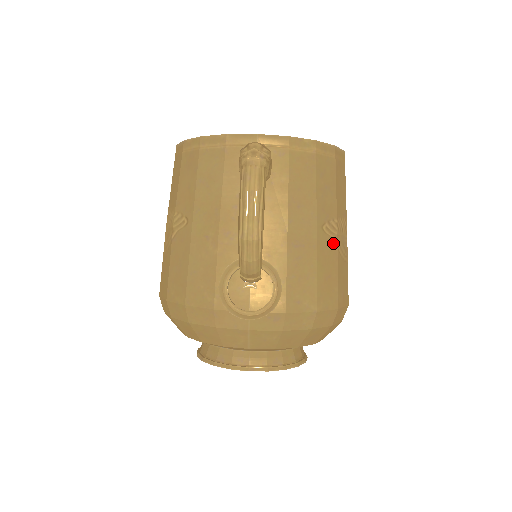
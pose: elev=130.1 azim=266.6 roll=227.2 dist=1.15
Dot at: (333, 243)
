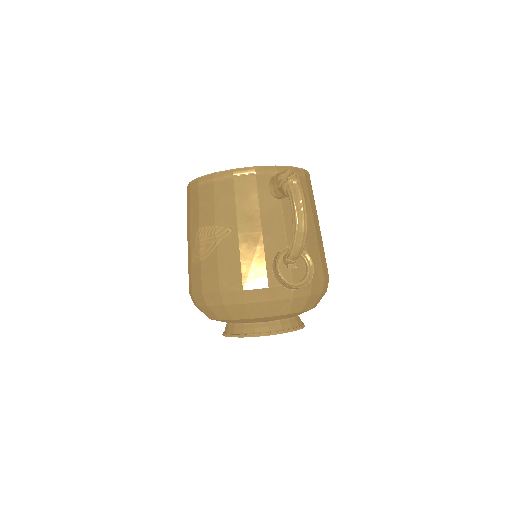
Dot at: (320, 236)
